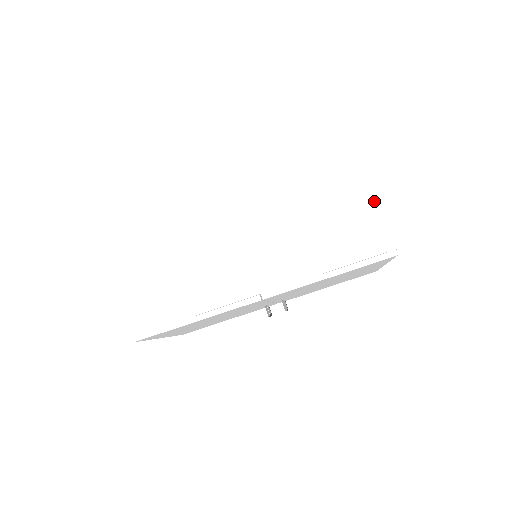
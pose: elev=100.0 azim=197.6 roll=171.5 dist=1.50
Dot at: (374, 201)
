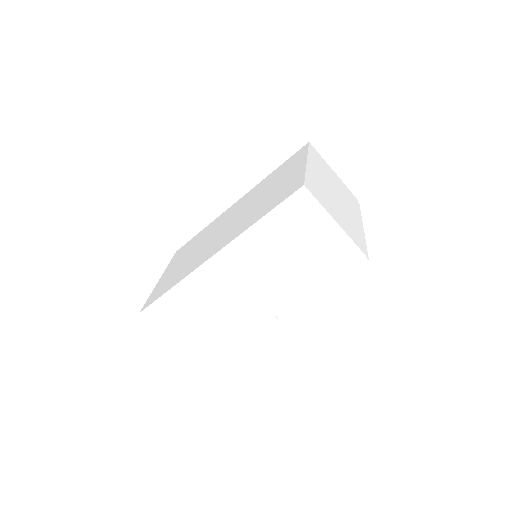
Dot at: (335, 228)
